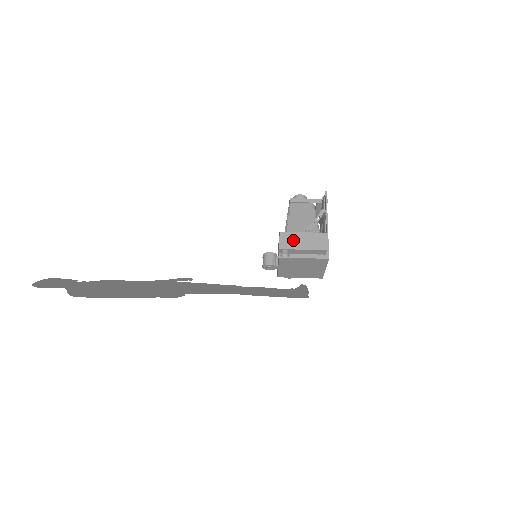
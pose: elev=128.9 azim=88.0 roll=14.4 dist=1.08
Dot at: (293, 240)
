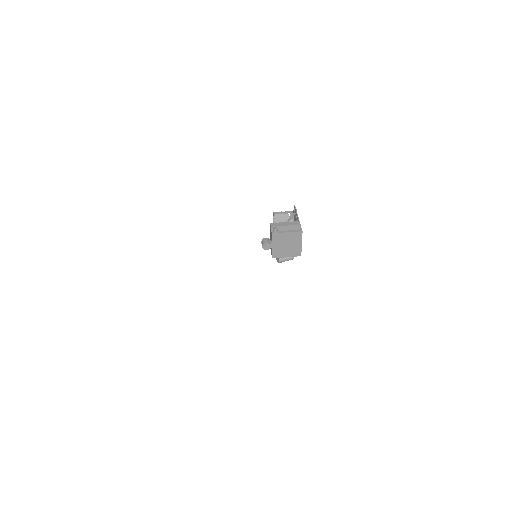
Dot at: (279, 222)
